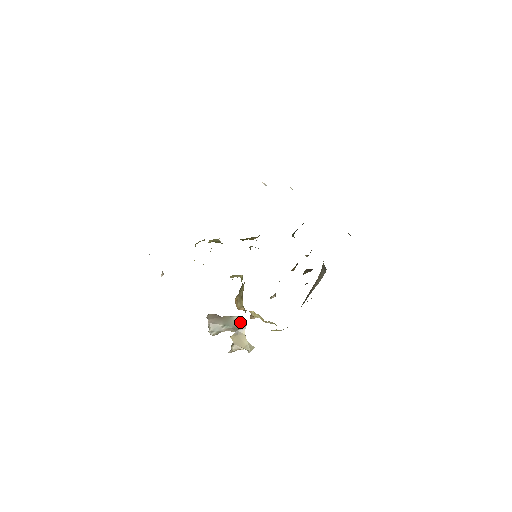
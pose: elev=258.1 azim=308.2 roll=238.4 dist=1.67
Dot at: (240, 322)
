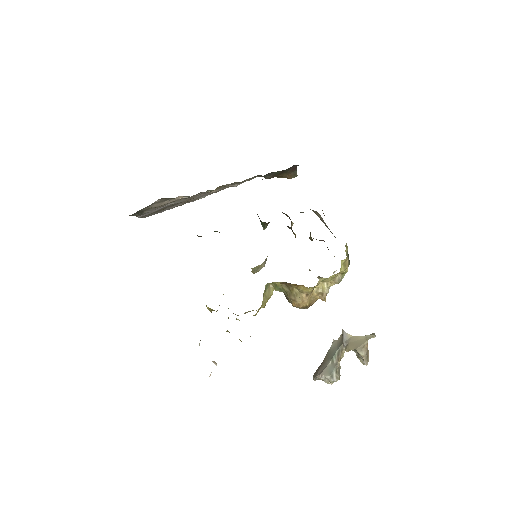
Dot at: (338, 340)
